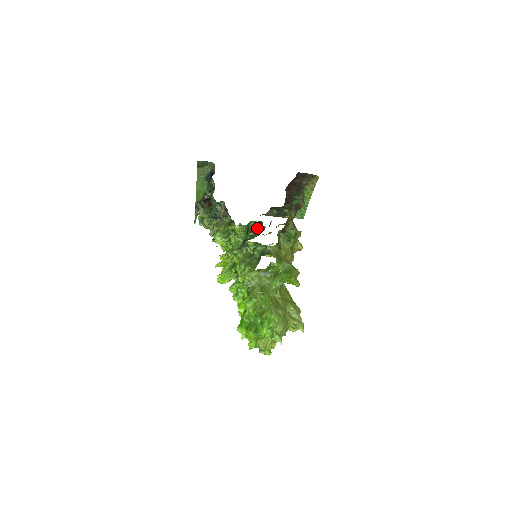
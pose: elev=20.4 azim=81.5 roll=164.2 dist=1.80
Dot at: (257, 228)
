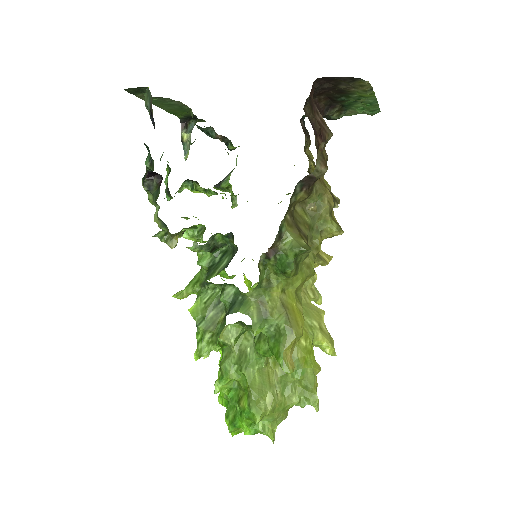
Dot at: (228, 243)
